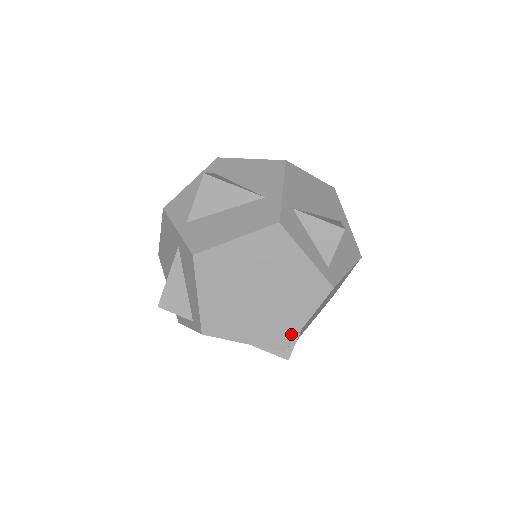
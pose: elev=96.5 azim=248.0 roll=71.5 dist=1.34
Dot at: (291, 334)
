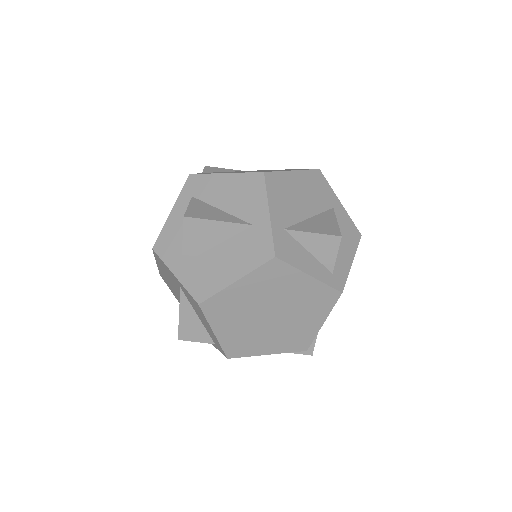
Dot at: (310, 337)
